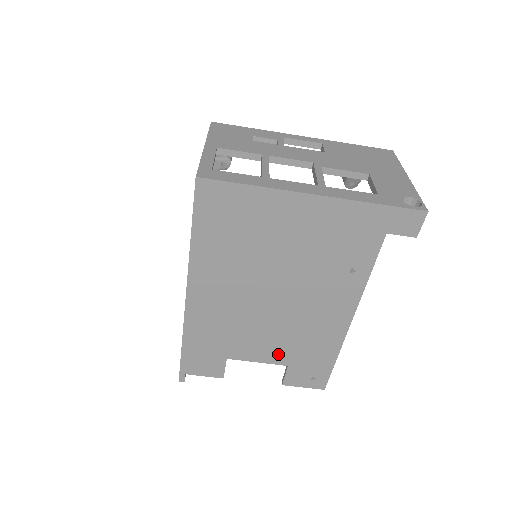
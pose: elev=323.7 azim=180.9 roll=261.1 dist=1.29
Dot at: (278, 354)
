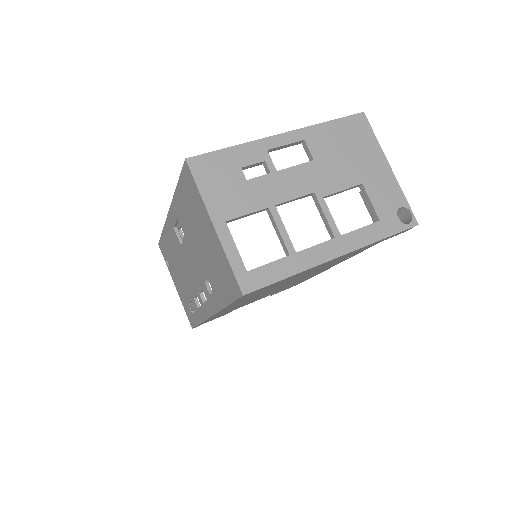
Dot at: occluded
